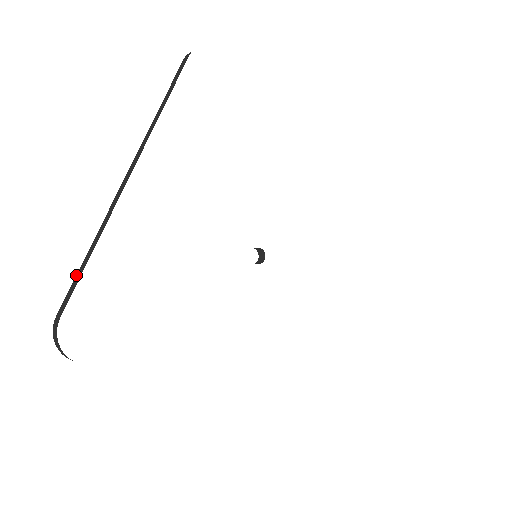
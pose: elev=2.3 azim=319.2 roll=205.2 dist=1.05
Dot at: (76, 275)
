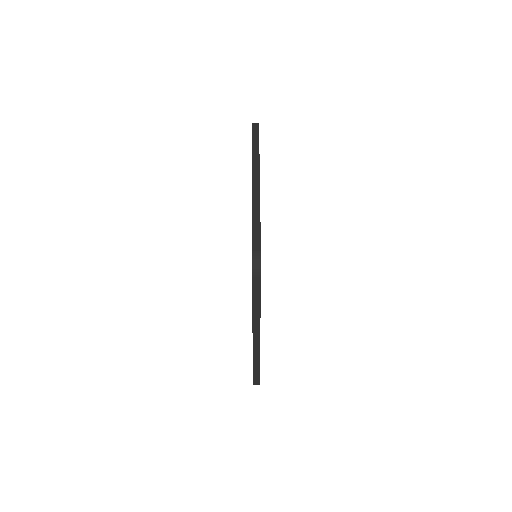
Dot at: (253, 374)
